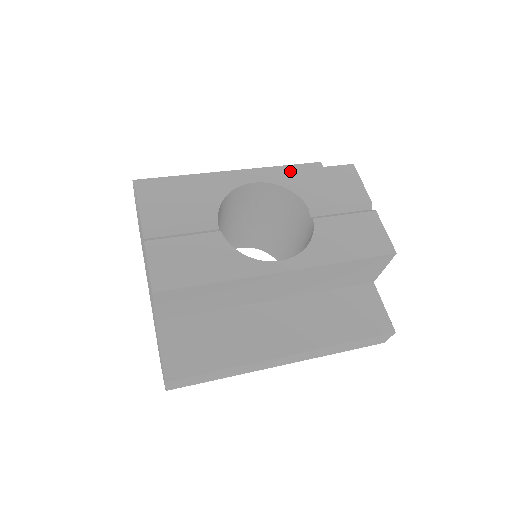
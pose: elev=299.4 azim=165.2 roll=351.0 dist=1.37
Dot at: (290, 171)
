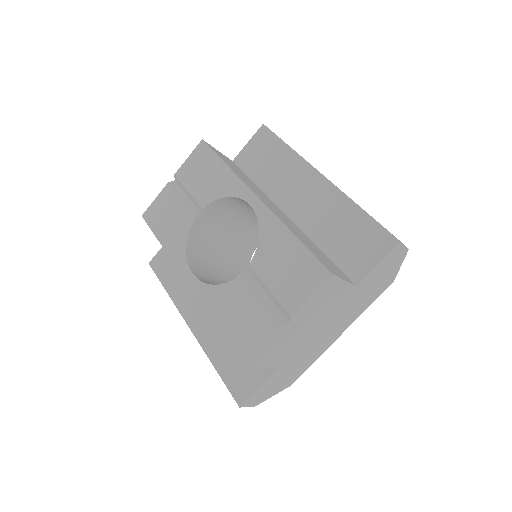
Dot at: (281, 222)
